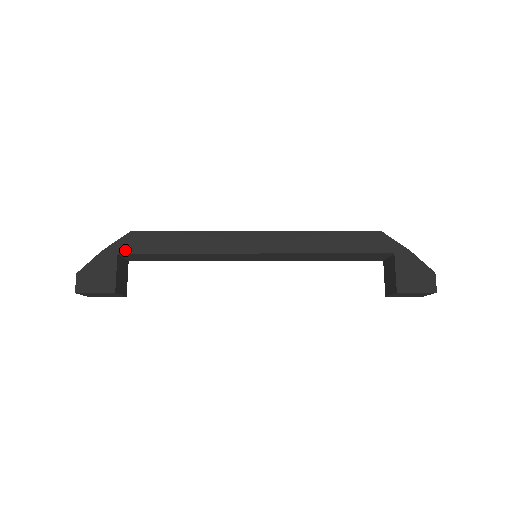
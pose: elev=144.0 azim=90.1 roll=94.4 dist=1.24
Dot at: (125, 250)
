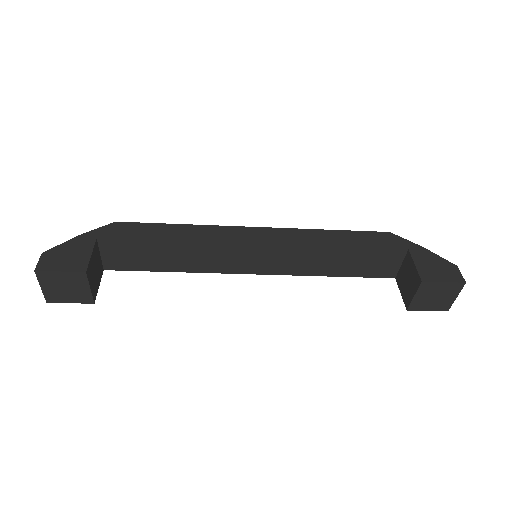
Dot at: (106, 236)
